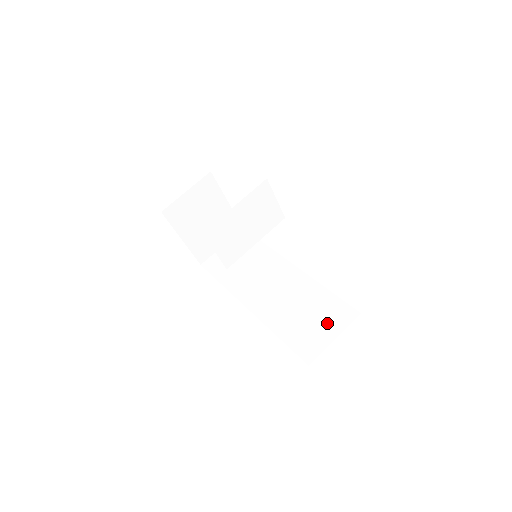
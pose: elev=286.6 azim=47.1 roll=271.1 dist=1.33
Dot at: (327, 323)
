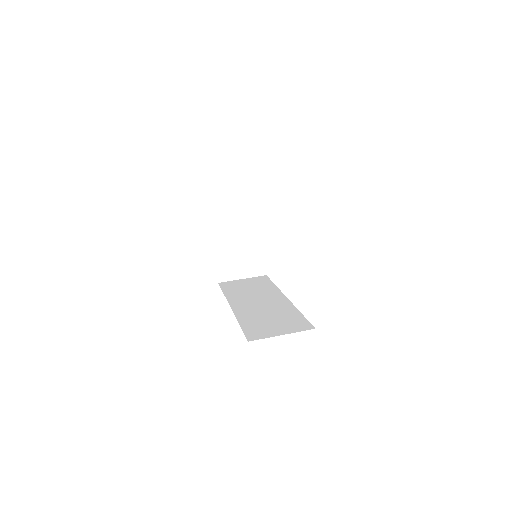
Dot at: (284, 326)
